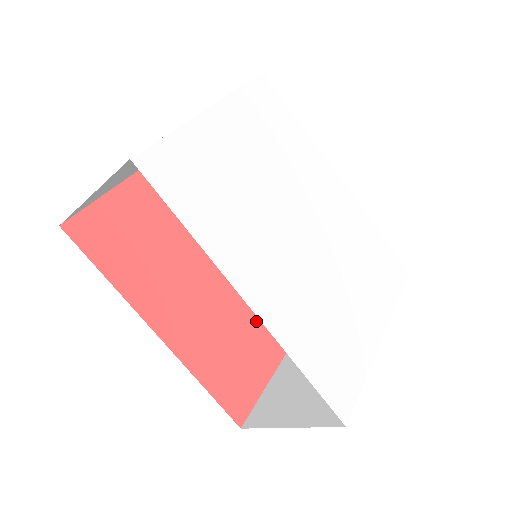
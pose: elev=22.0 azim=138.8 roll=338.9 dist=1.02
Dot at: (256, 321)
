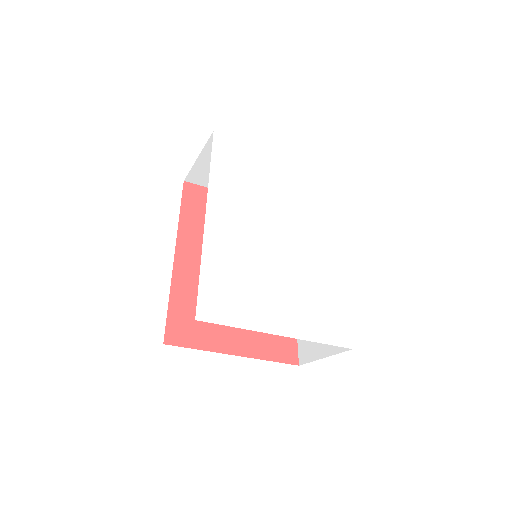
Dot at: occluded
